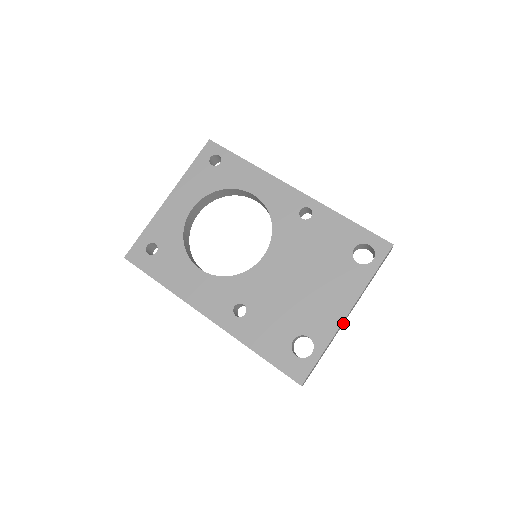
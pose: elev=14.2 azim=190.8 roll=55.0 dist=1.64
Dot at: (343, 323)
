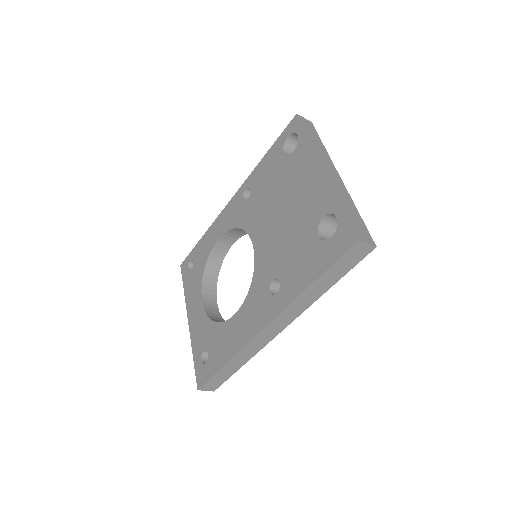
Dot at: (341, 182)
